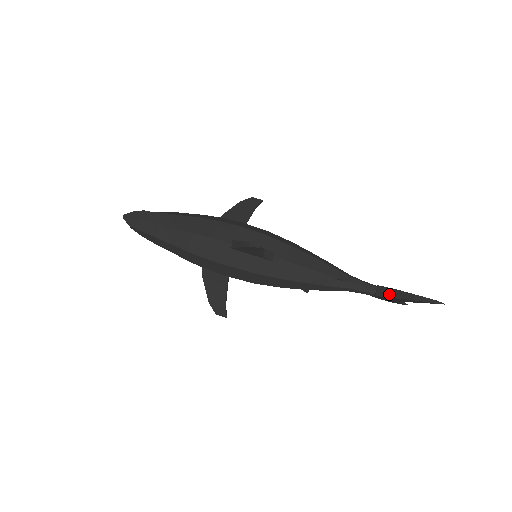
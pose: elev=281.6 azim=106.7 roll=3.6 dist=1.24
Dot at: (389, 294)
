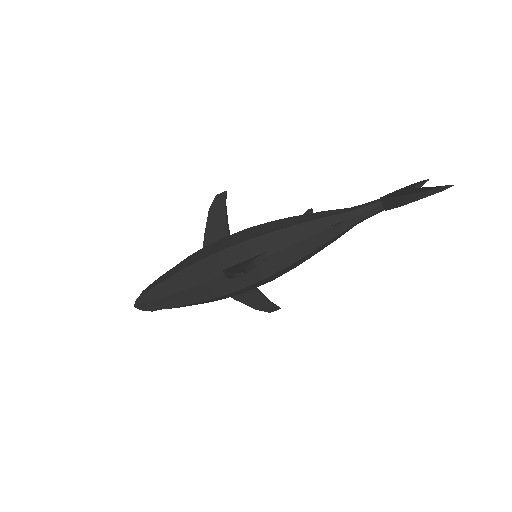
Dot at: (395, 204)
